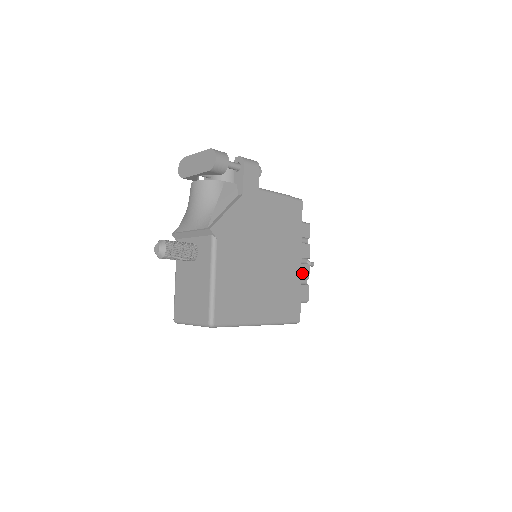
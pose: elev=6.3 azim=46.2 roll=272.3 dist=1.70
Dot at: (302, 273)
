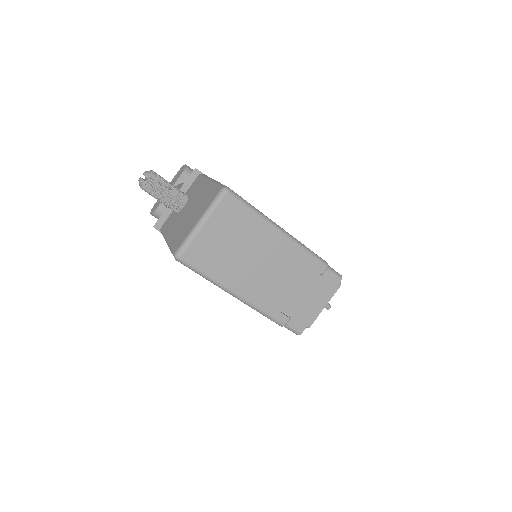
Dot at: occluded
